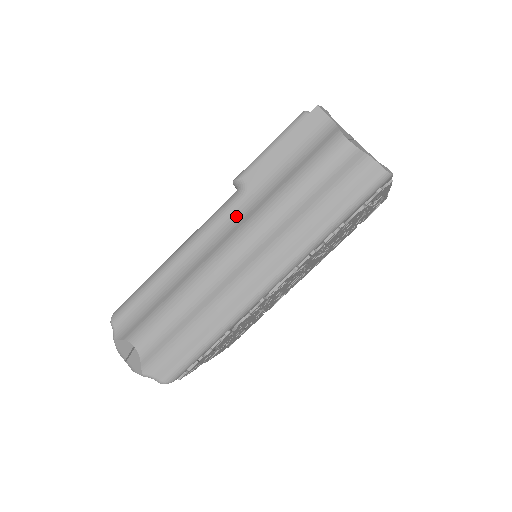
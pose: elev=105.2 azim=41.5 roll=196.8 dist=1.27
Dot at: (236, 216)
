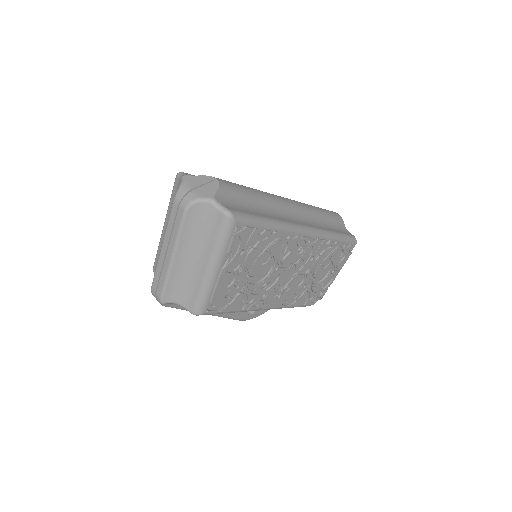
Dot at: occluded
